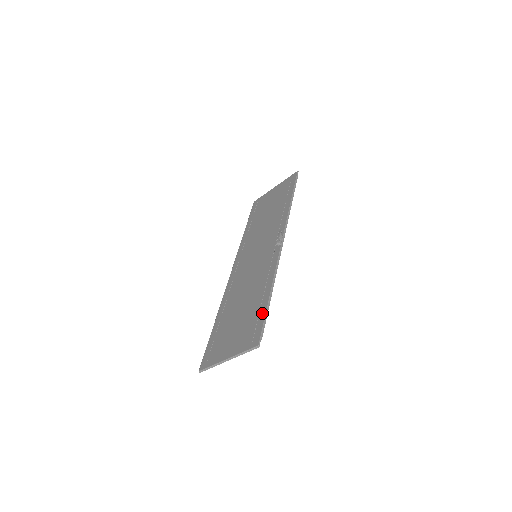
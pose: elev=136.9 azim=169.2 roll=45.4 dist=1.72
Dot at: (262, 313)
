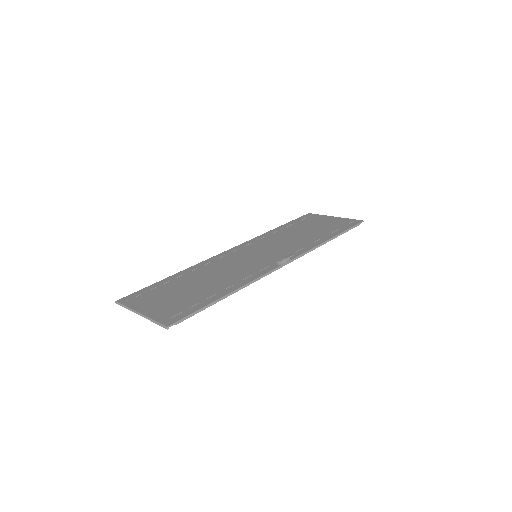
Dot at: (201, 305)
